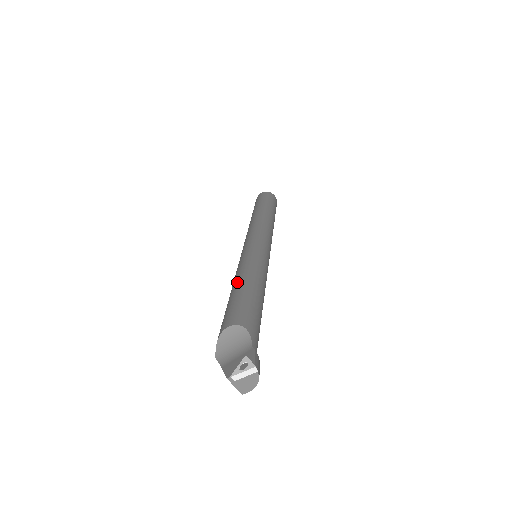
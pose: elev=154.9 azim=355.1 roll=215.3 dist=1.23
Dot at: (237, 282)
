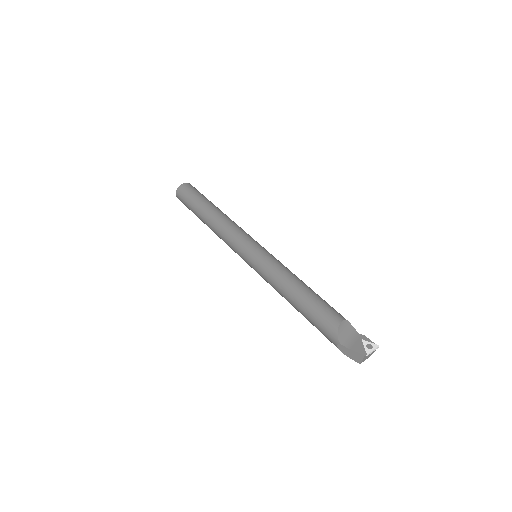
Dot at: (298, 284)
